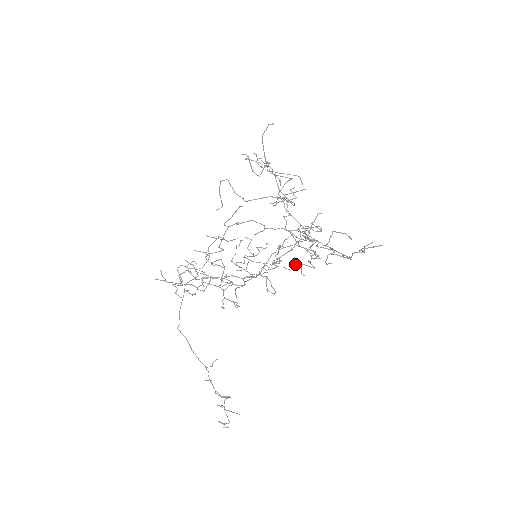
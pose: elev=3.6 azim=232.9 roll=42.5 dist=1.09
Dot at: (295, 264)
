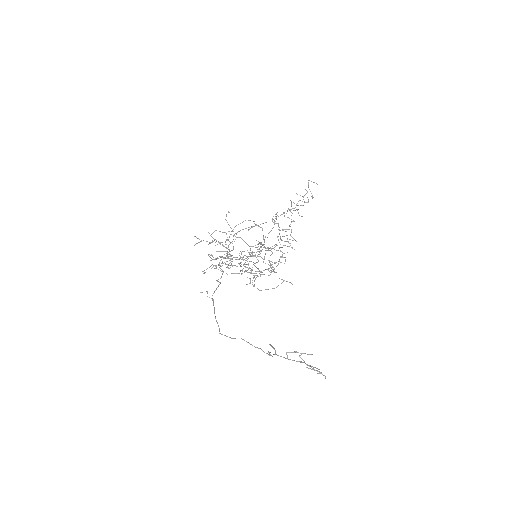
Dot at: (285, 259)
